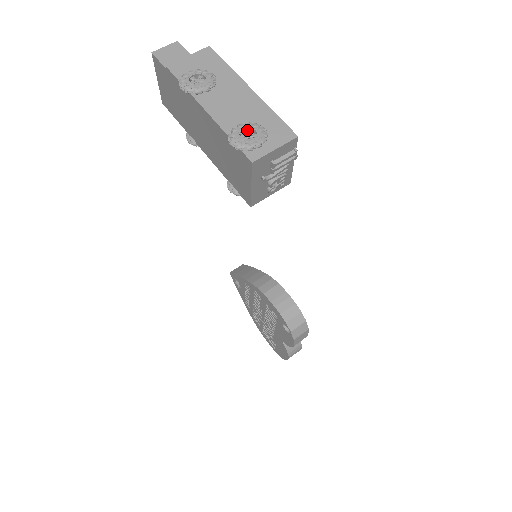
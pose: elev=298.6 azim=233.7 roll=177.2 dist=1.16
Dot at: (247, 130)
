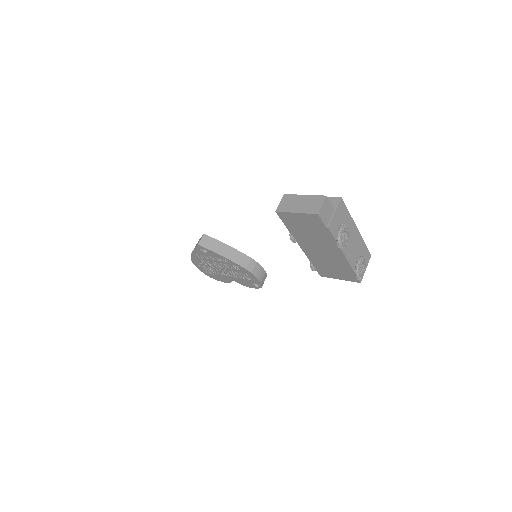
Dot at: (360, 264)
